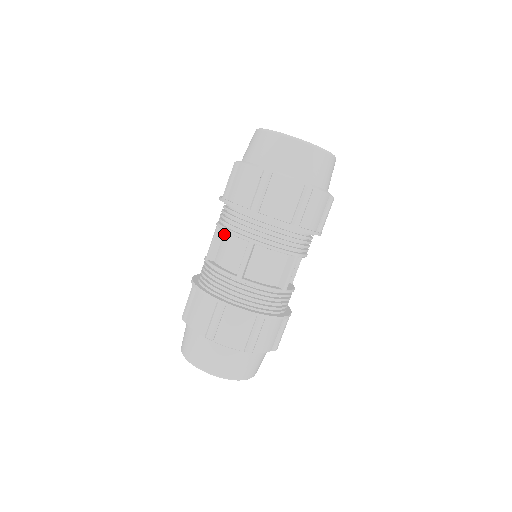
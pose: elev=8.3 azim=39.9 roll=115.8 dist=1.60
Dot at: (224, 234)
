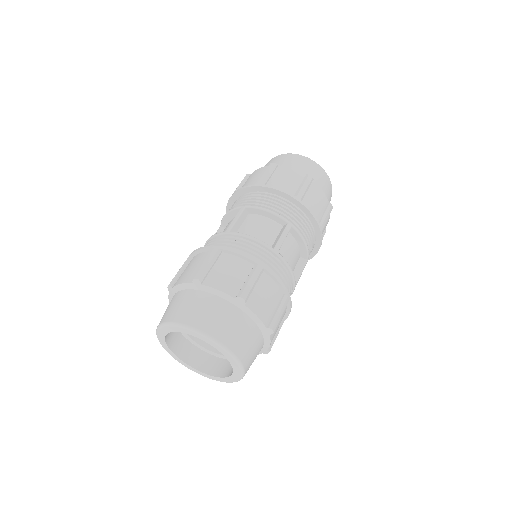
Dot at: (249, 216)
